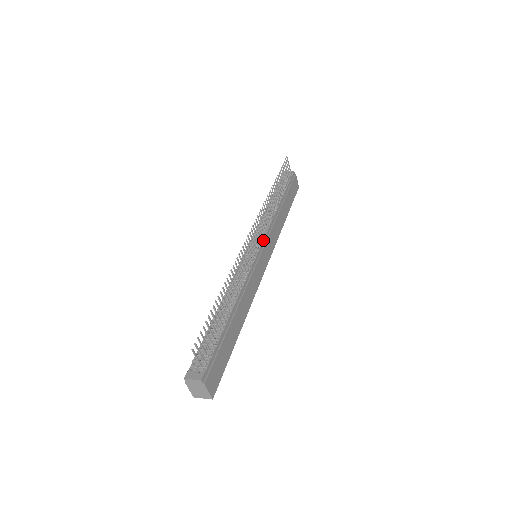
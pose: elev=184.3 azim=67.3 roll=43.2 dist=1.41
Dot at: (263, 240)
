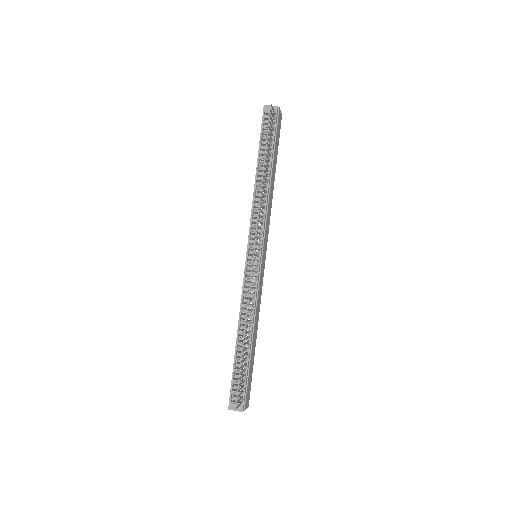
Dot at: (262, 242)
